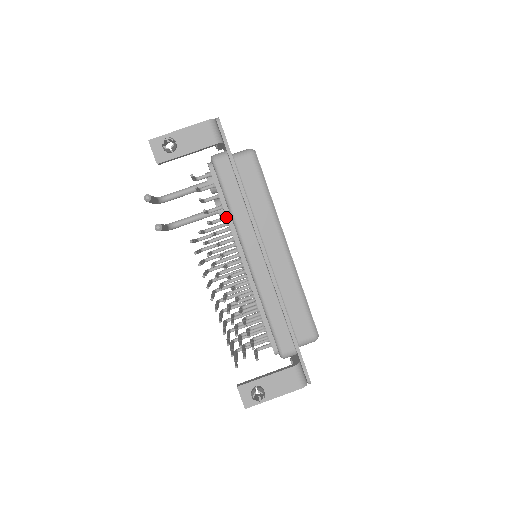
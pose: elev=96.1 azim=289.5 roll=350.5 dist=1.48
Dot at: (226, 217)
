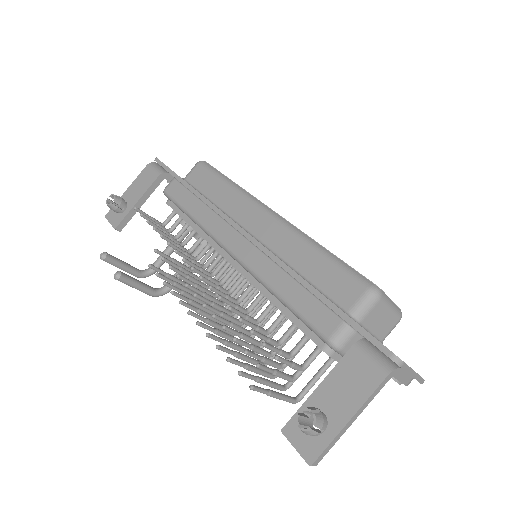
Dot at: occluded
